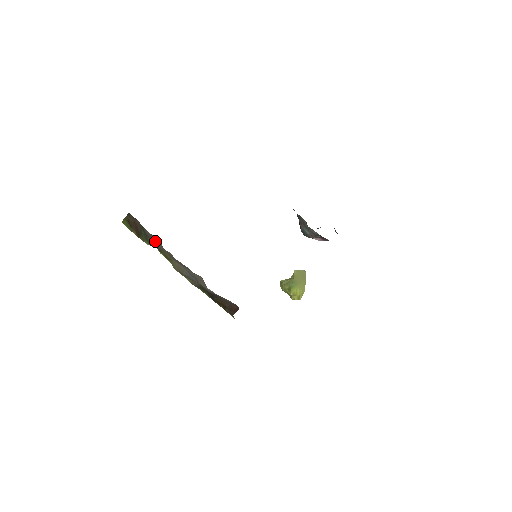
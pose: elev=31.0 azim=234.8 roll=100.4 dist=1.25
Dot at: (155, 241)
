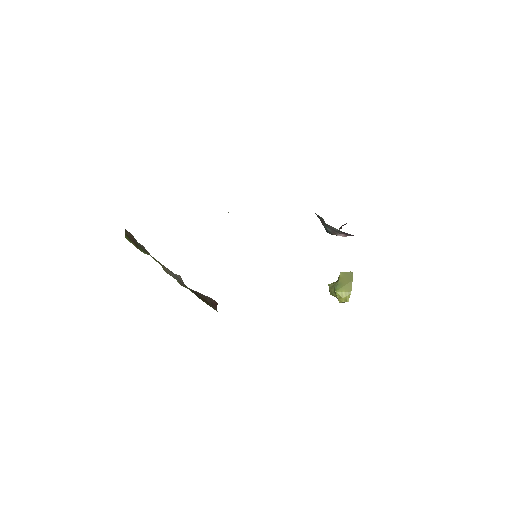
Dot at: occluded
